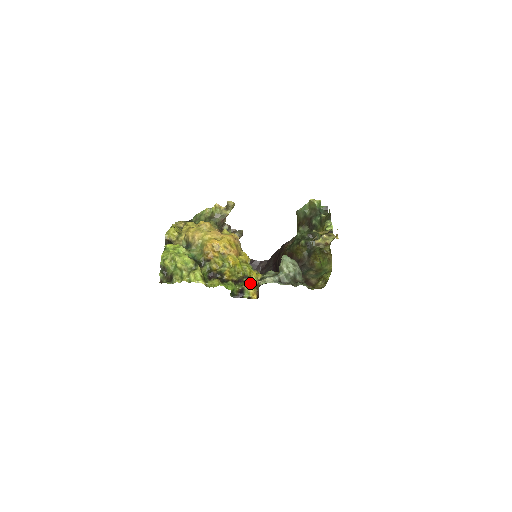
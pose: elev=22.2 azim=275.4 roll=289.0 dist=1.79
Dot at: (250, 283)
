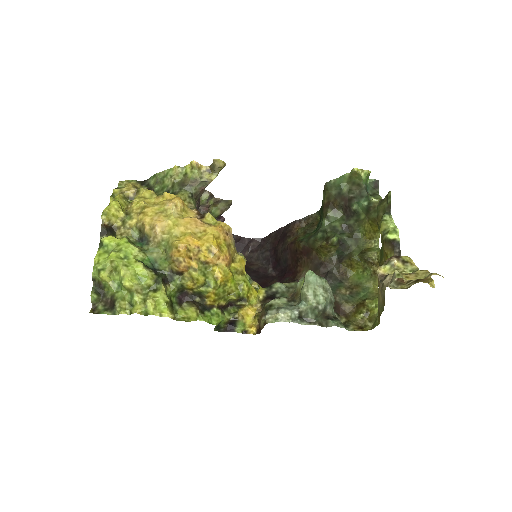
Dot at: (247, 308)
